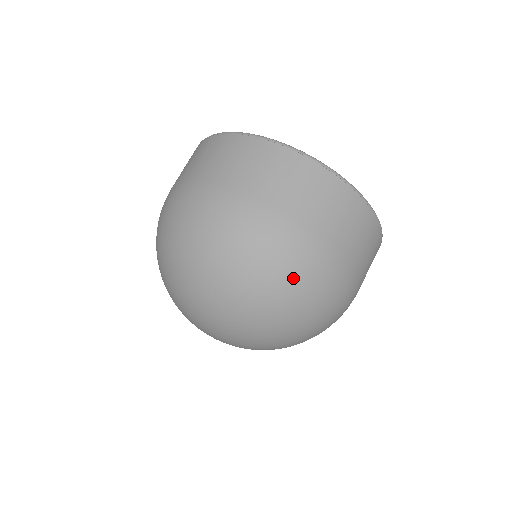
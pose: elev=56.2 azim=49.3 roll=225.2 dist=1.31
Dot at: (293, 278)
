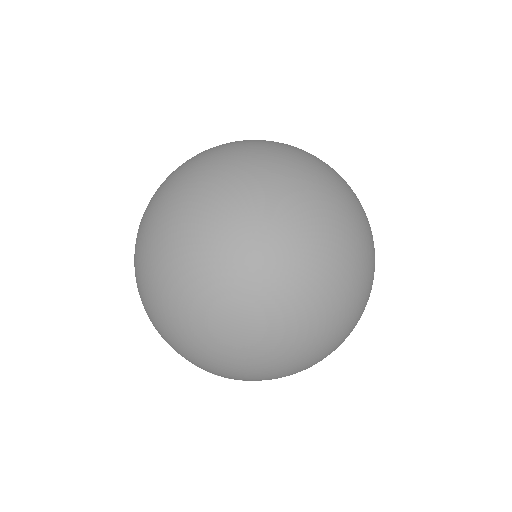
Dot at: occluded
